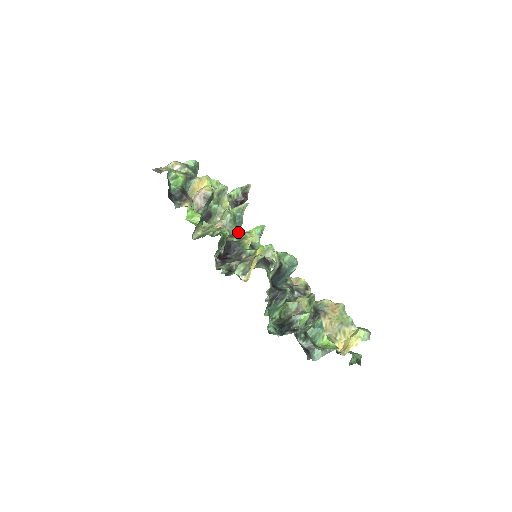
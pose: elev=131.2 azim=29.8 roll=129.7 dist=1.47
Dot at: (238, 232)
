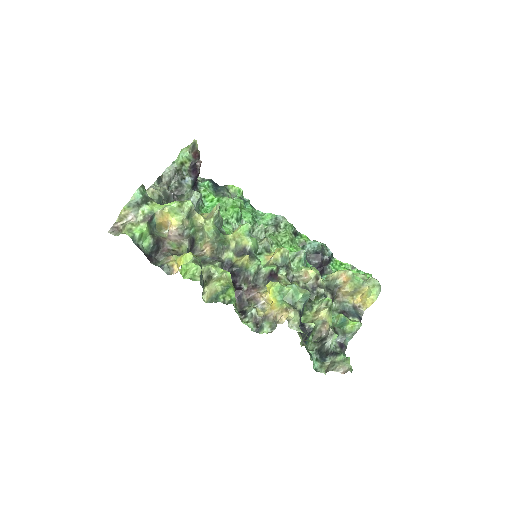
Dot at: (227, 241)
